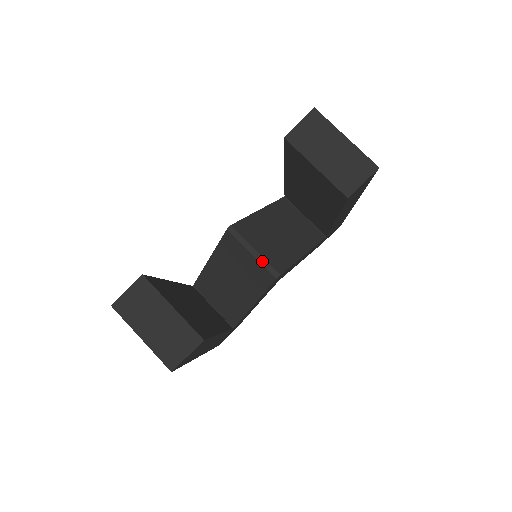
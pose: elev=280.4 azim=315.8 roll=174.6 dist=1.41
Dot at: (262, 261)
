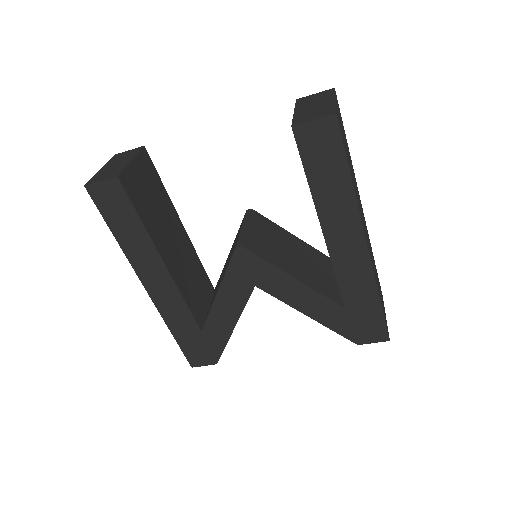
Dot at: (242, 233)
